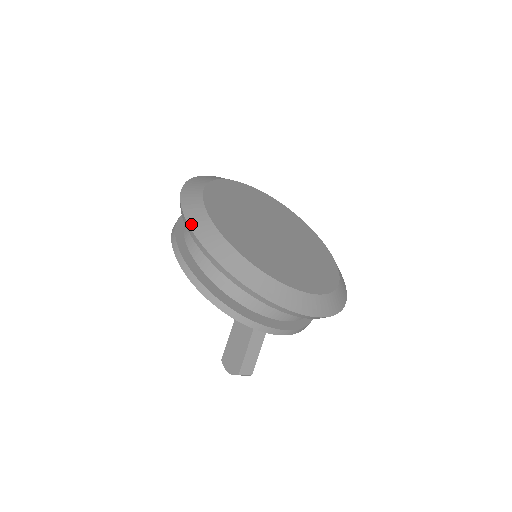
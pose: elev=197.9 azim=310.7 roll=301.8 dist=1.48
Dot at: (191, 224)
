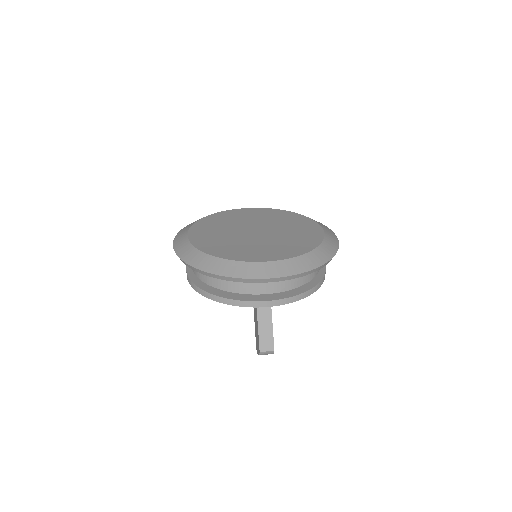
Dot at: (175, 247)
